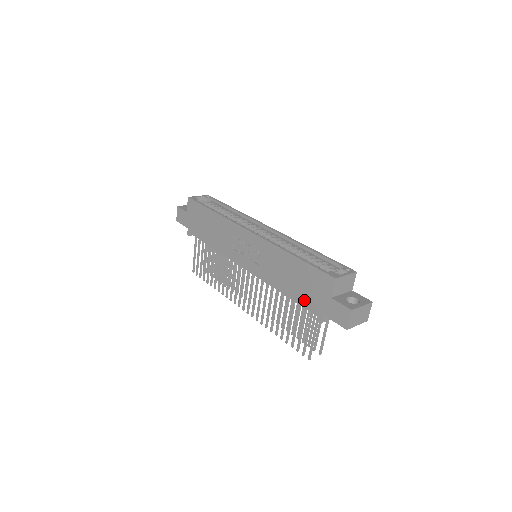
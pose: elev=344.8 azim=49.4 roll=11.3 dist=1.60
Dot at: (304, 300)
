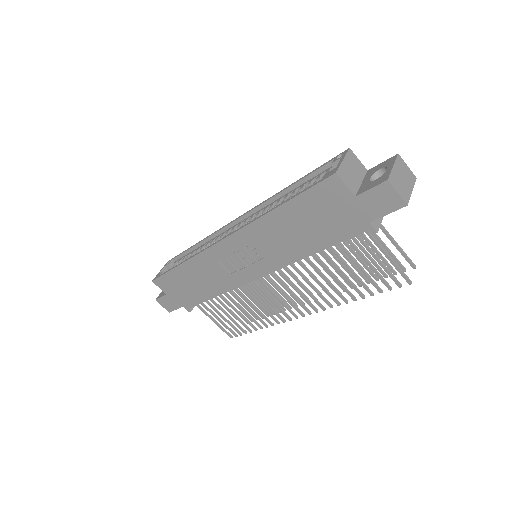
Dot at: (336, 234)
